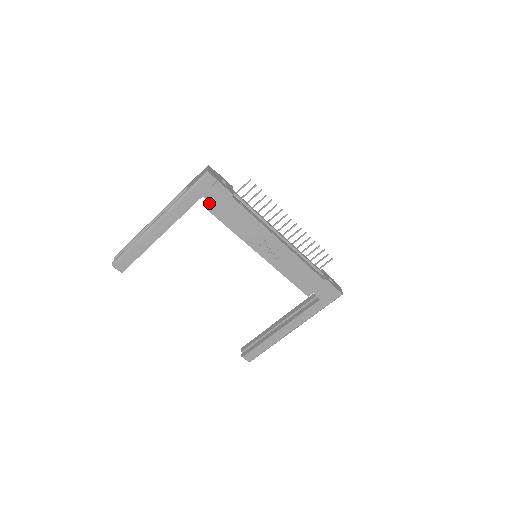
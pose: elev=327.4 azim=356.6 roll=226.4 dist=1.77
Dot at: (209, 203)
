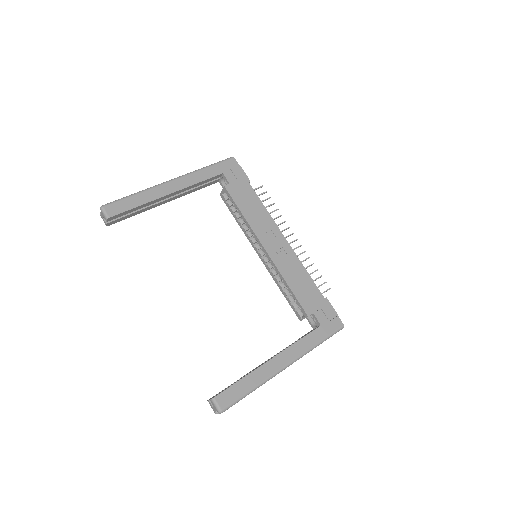
Dot at: (222, 191)
